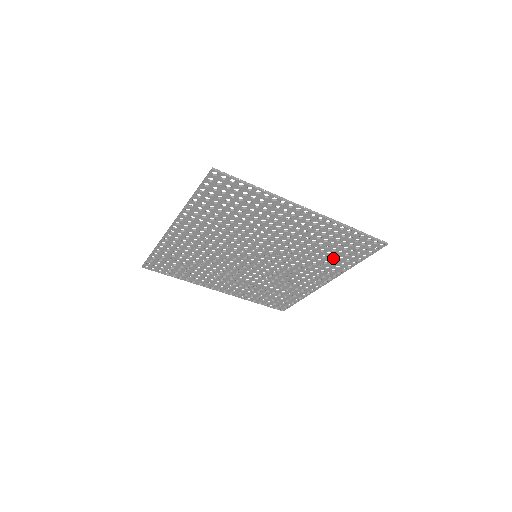
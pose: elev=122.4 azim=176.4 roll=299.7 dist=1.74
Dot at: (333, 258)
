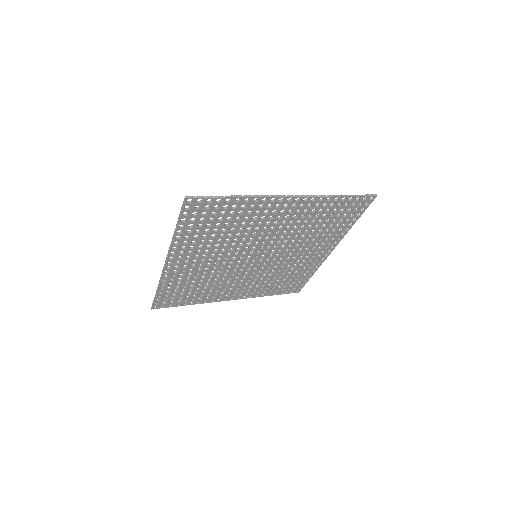
Dot at: (329, 228)
